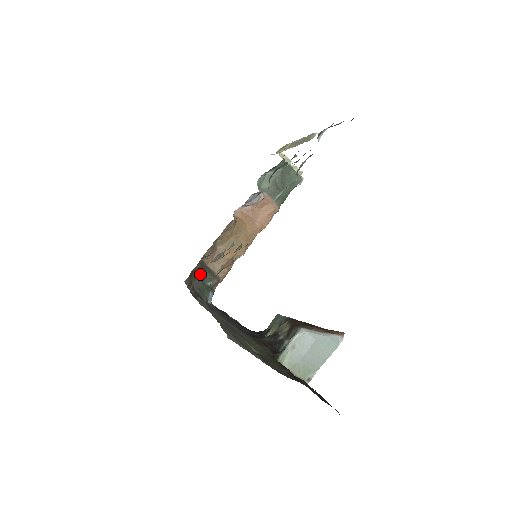
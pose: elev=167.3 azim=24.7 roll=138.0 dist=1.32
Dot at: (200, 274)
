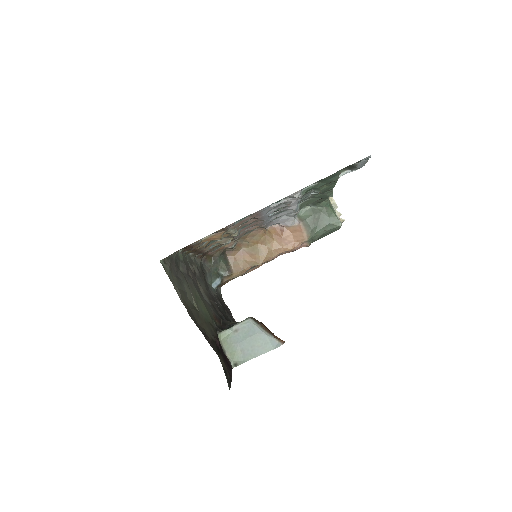
Dot at: (217, 260)
